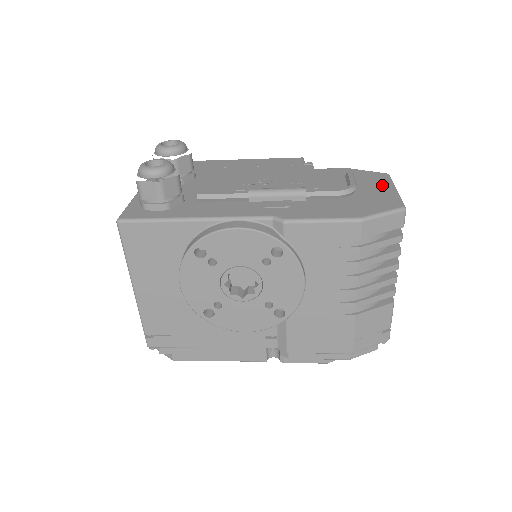
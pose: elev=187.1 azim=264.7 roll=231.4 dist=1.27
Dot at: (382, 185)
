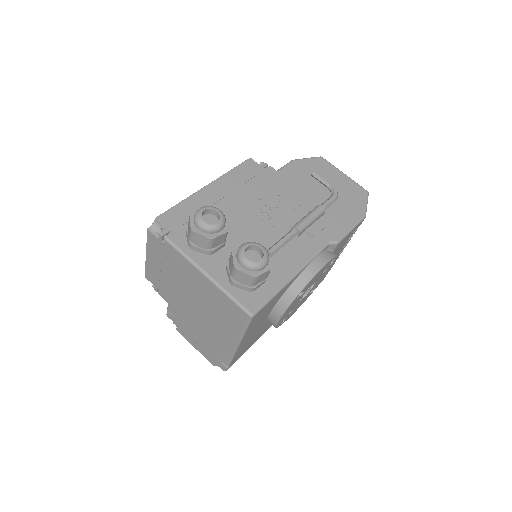
Dot at: (335, 173)
